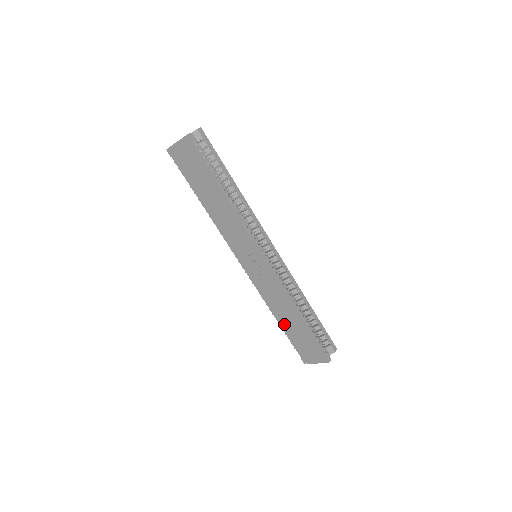
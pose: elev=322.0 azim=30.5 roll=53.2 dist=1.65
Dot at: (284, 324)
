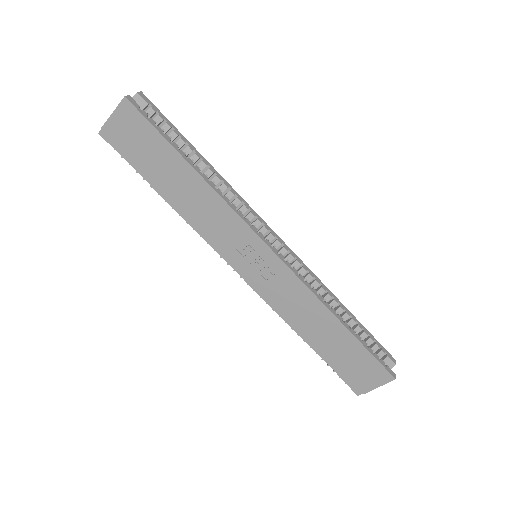
Dot at: (318, 344)
